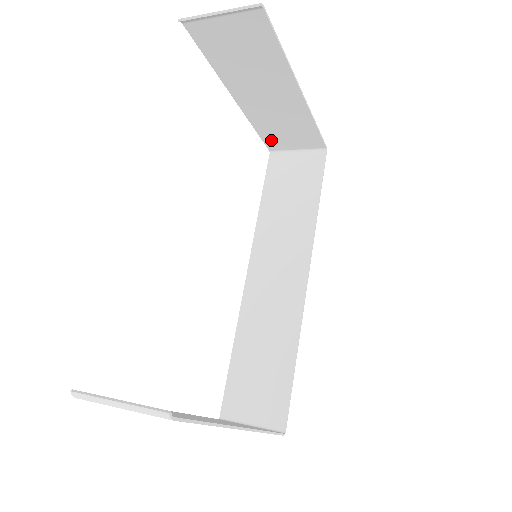
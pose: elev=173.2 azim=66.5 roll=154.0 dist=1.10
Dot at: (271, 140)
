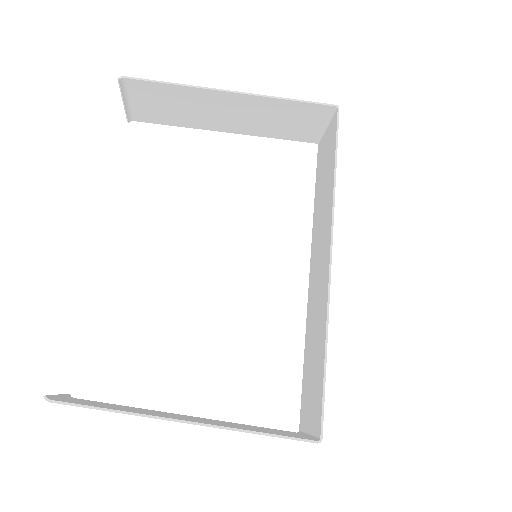
Dot at: (299, 136)
